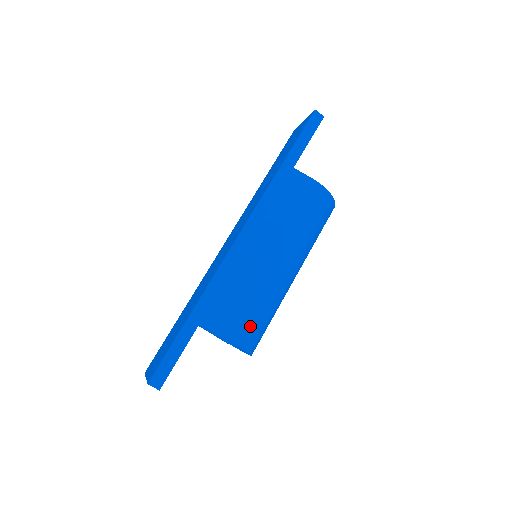
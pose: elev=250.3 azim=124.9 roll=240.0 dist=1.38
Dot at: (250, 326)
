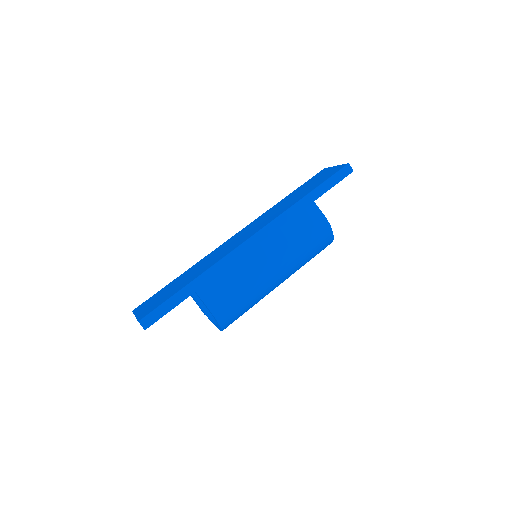
Dot at: (232, 309)
